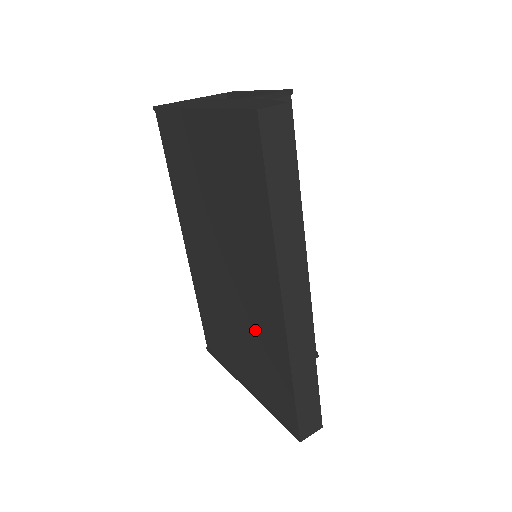
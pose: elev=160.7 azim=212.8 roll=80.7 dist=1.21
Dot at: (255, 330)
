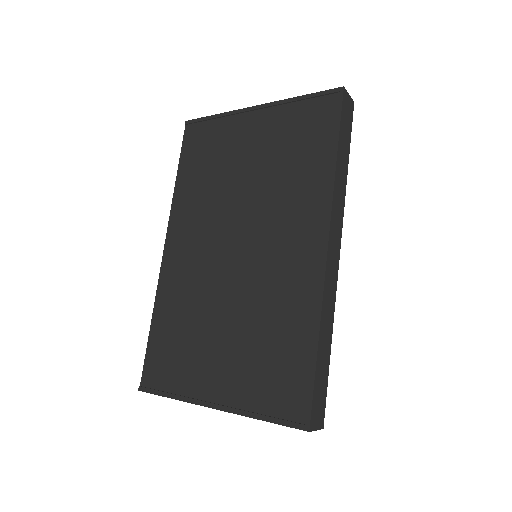
Dot at: (265, 303)
